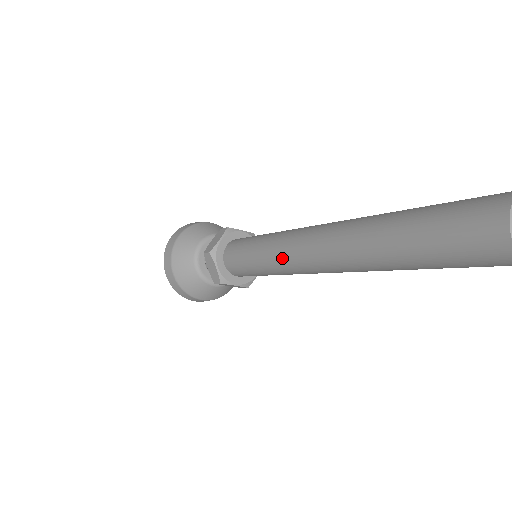
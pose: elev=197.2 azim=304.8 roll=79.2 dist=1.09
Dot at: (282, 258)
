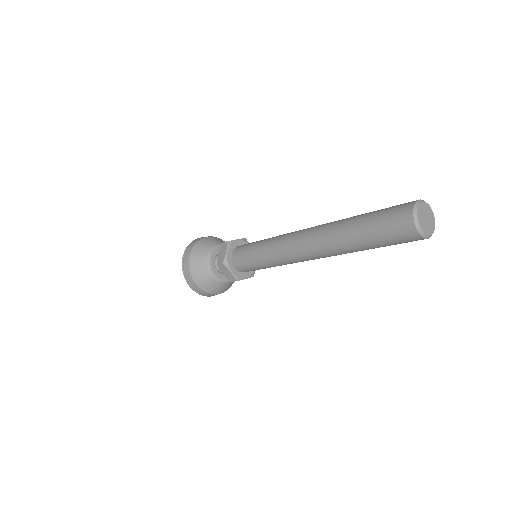
Dot at: (279, 242)
